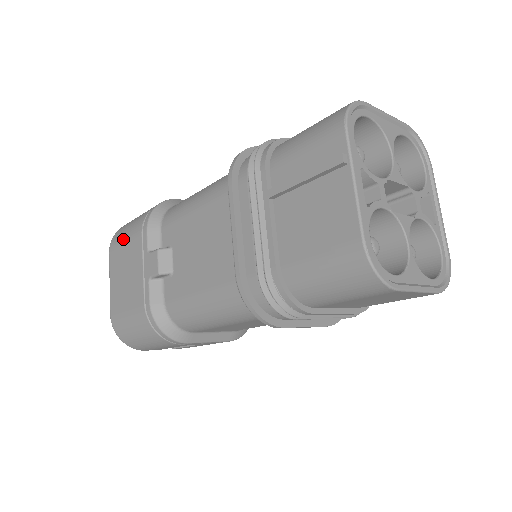
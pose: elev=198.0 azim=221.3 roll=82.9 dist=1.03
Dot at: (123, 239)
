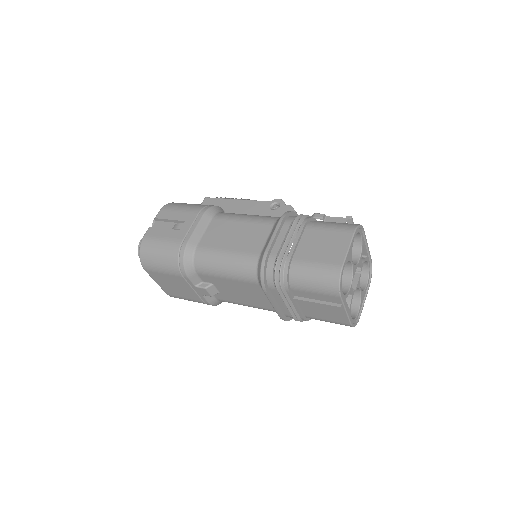
Dot at: (160, 272)
